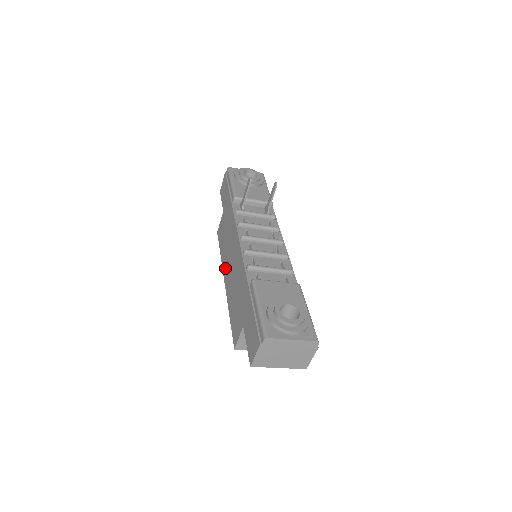
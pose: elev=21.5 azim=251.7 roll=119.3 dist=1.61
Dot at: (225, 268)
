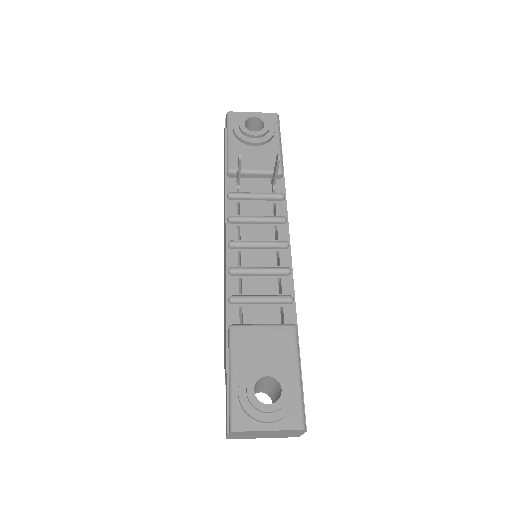
Dot at: occluded
